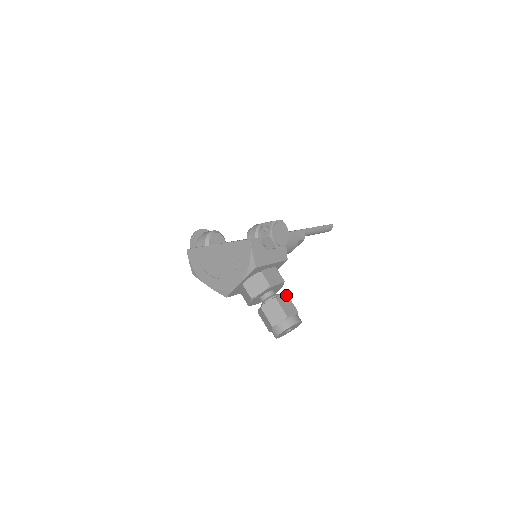
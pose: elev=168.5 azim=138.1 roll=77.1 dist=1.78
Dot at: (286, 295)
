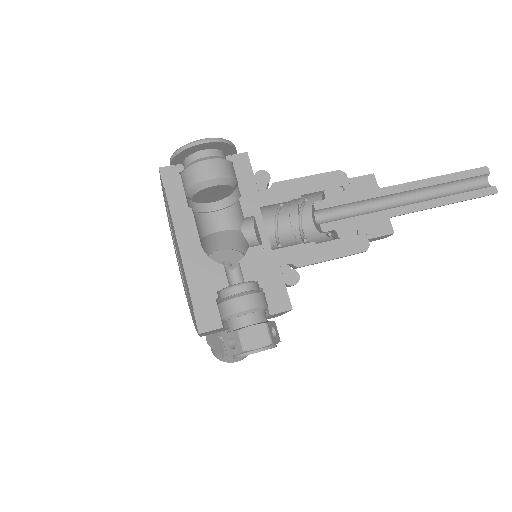
Dot at: occluded
